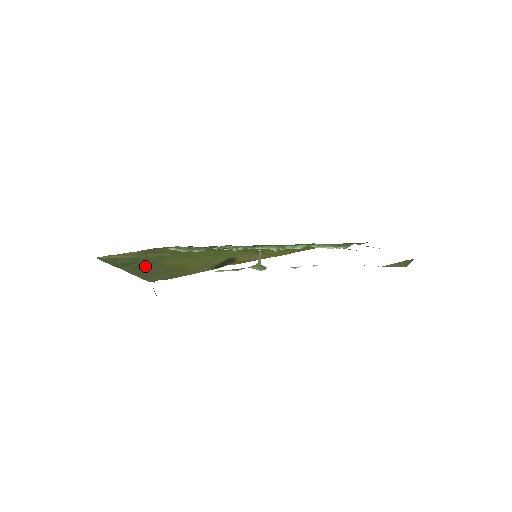
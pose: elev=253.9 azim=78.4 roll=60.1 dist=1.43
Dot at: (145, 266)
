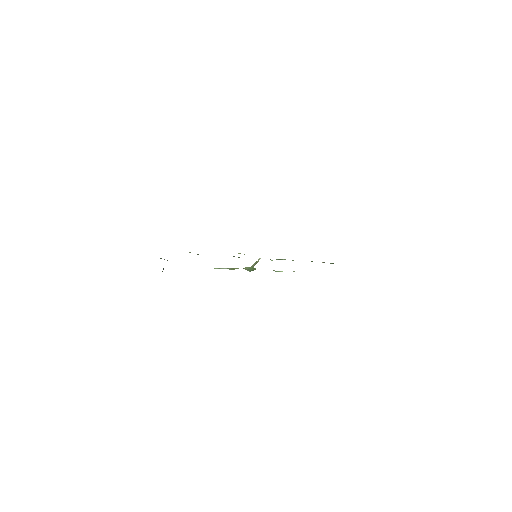
Dot at: occluded
